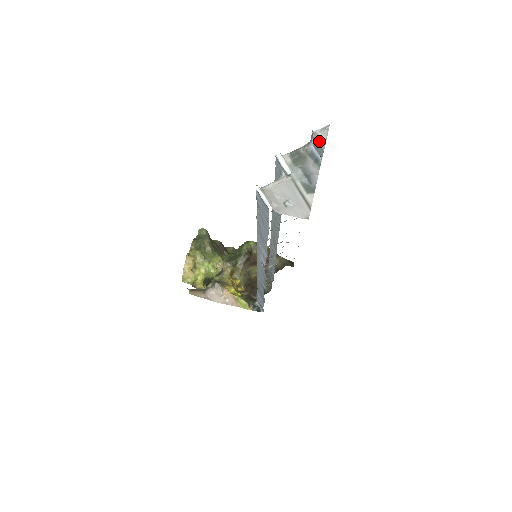
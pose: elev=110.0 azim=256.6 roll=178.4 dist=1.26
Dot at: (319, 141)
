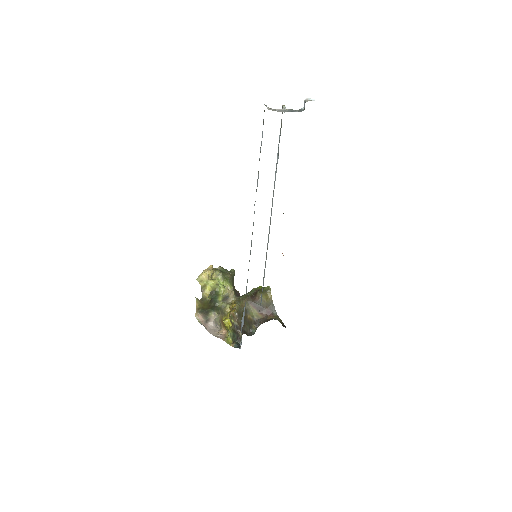
Dot at: (306, 100)
